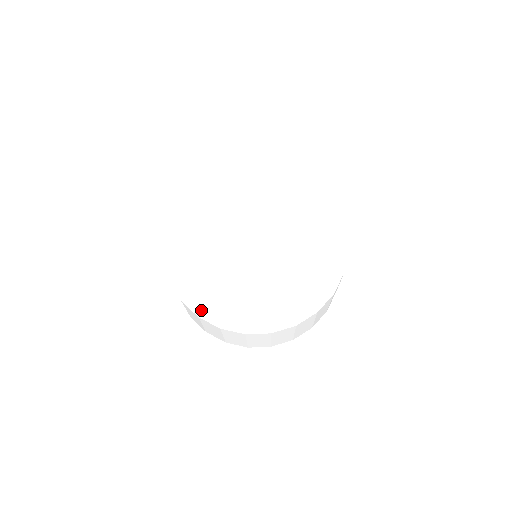
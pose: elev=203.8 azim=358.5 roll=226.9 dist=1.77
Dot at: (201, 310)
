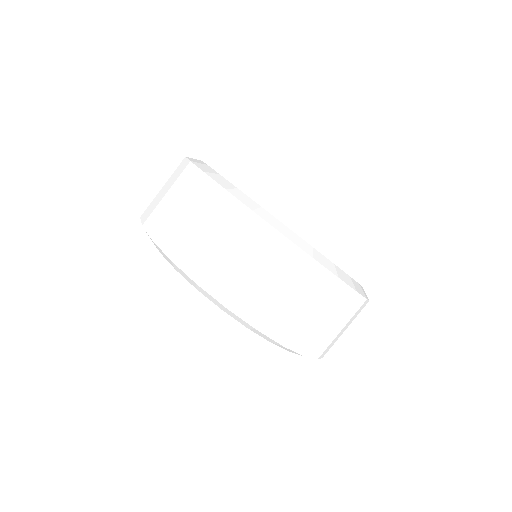
Dot at: (284, 229)
